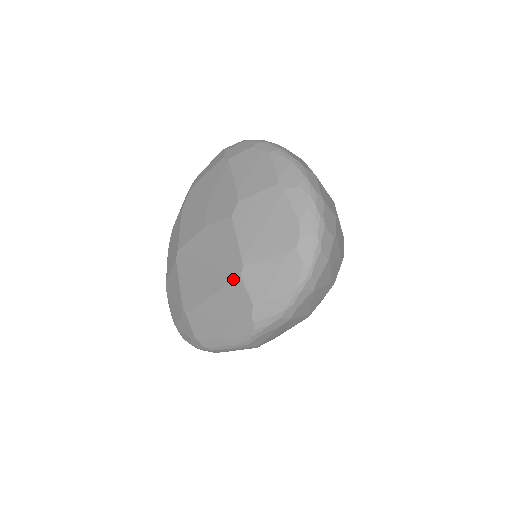
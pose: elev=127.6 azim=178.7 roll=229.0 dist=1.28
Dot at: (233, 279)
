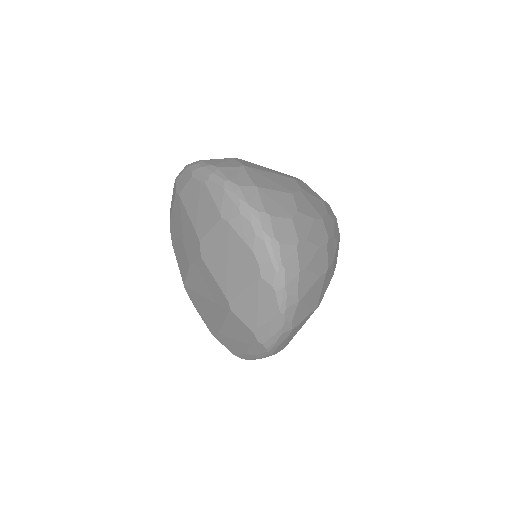
Dot at: (228, 313)
